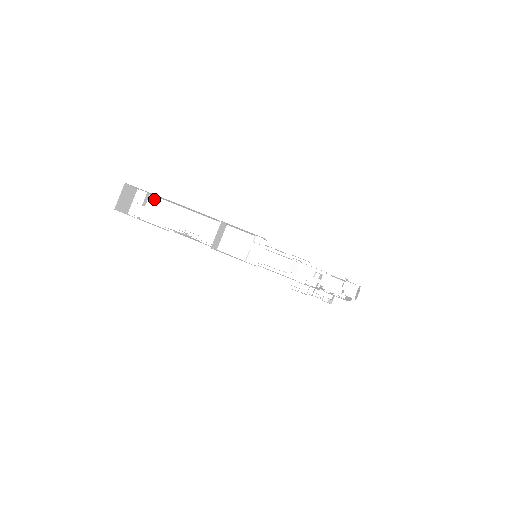
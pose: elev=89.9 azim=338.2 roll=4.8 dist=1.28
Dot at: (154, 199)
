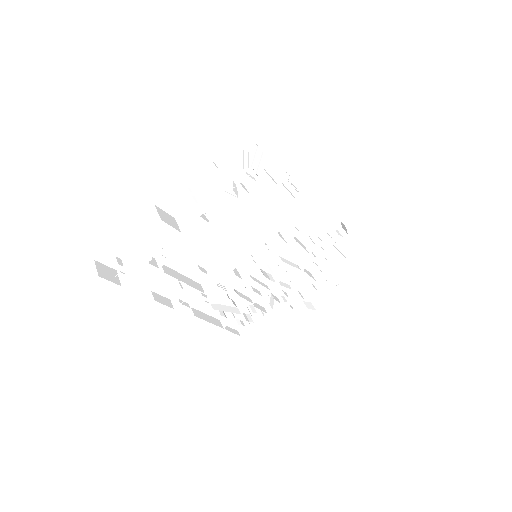
Dot at: (128, 262)
